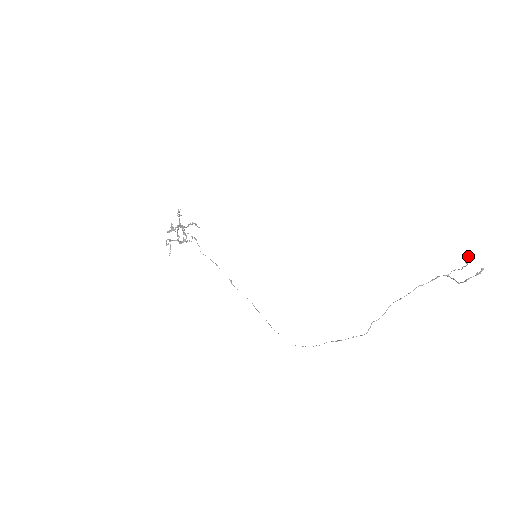
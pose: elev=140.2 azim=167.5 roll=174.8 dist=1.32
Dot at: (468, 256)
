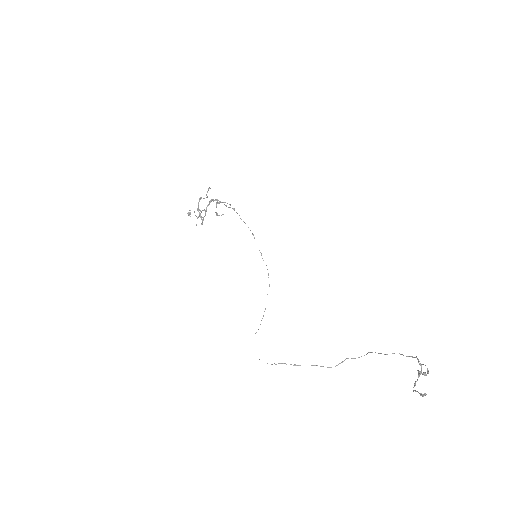
Dot at: (418, 371)
